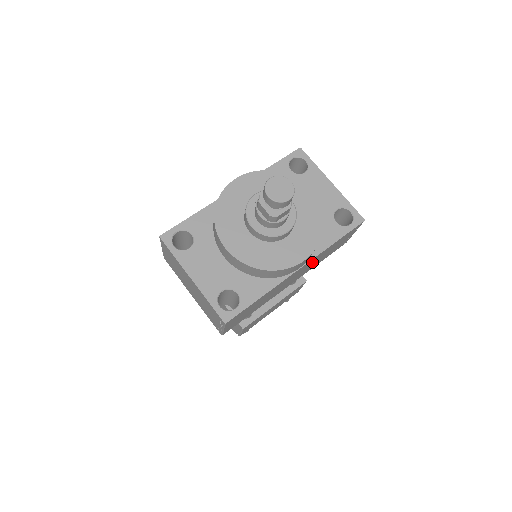
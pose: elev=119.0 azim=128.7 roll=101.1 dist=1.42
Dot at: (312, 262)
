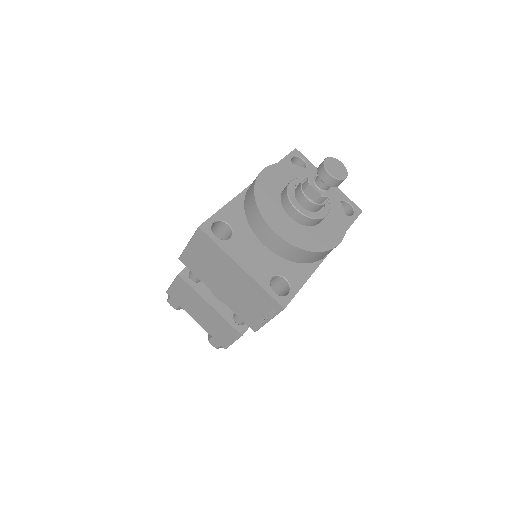
Dot at: occluded
